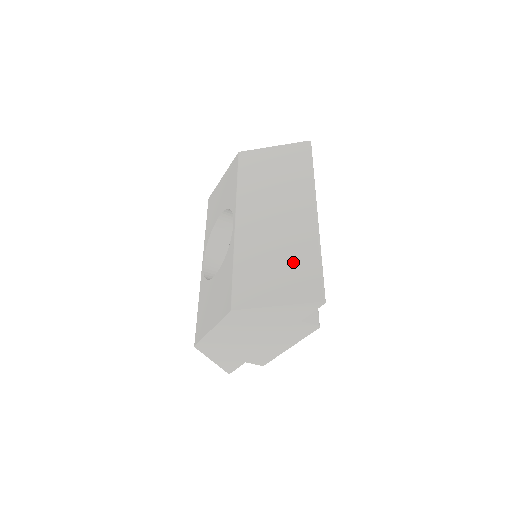
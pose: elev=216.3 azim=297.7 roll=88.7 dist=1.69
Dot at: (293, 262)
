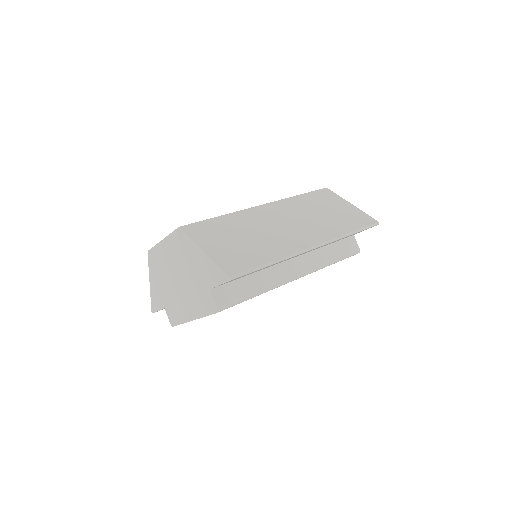
Dot at: (253, 247)
